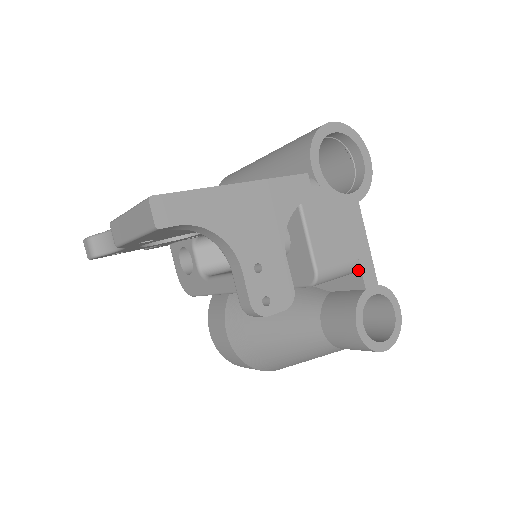
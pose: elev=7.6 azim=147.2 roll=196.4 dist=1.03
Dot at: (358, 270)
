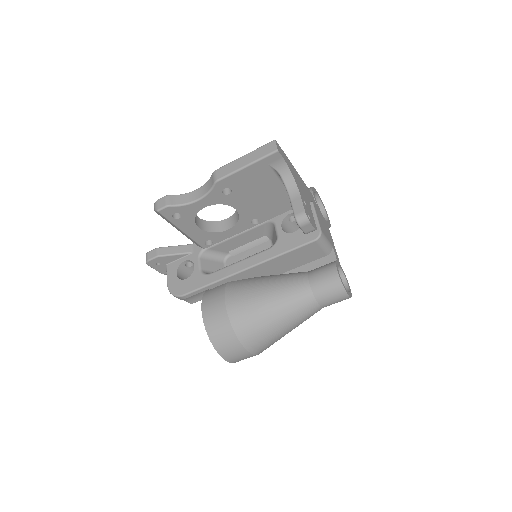
Dot at: (332, 252)
